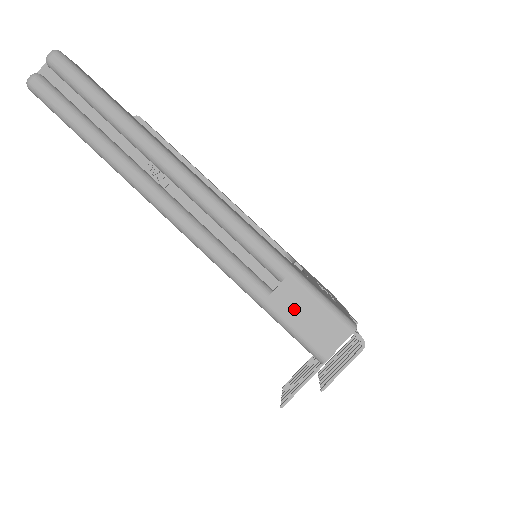
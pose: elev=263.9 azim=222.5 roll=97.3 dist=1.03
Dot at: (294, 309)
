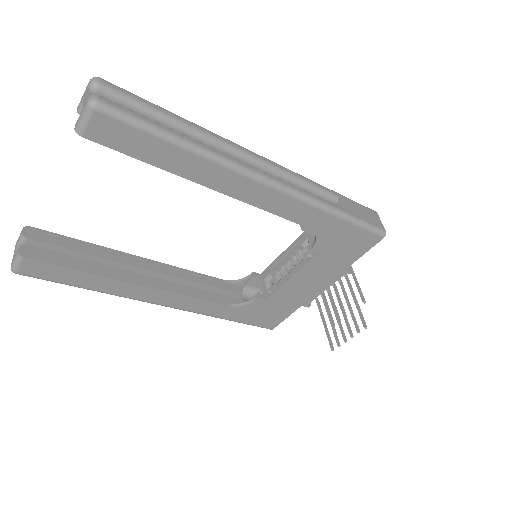
Dot at: (356, 211)
